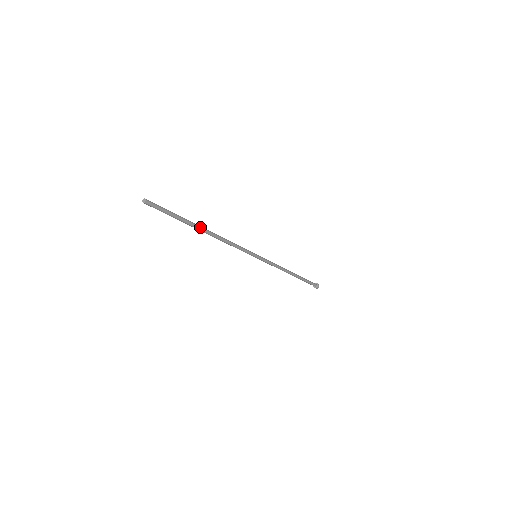
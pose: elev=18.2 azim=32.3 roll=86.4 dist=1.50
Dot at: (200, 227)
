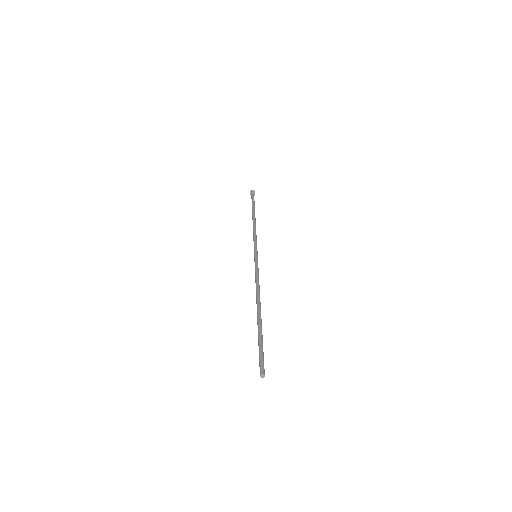
Dot at: occluded
